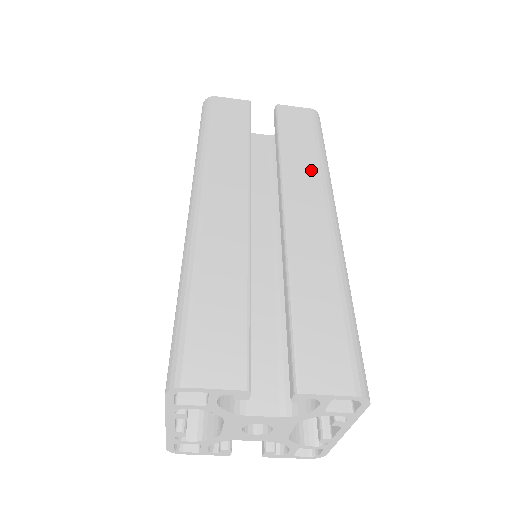
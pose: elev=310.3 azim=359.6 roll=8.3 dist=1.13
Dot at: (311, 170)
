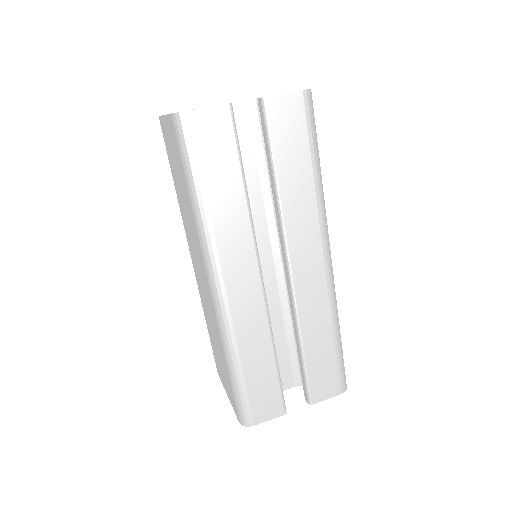
Dot at: (309, 209)
